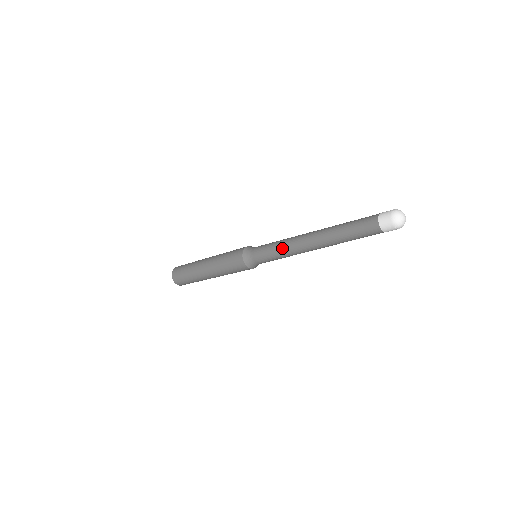
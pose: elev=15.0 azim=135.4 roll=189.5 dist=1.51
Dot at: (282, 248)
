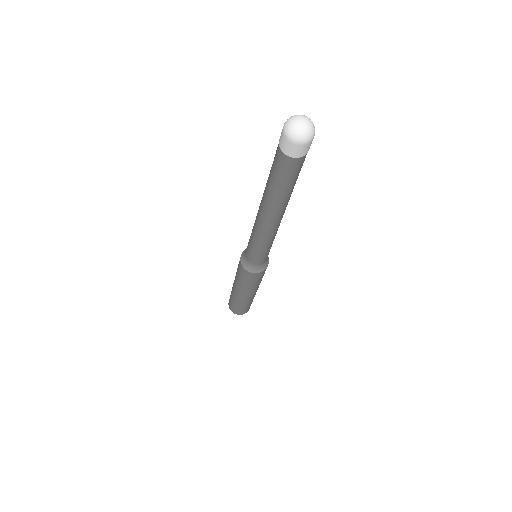
Dot at: occluded
